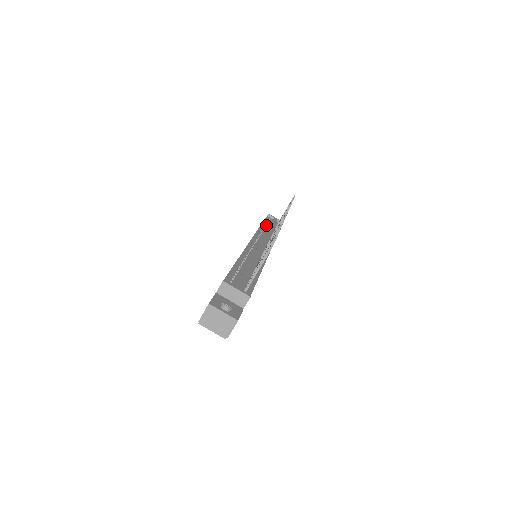
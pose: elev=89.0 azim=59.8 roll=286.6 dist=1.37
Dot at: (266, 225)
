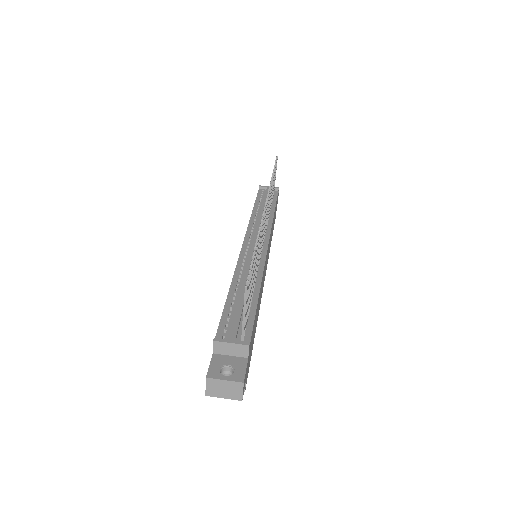
Dot at: (259, 205)
